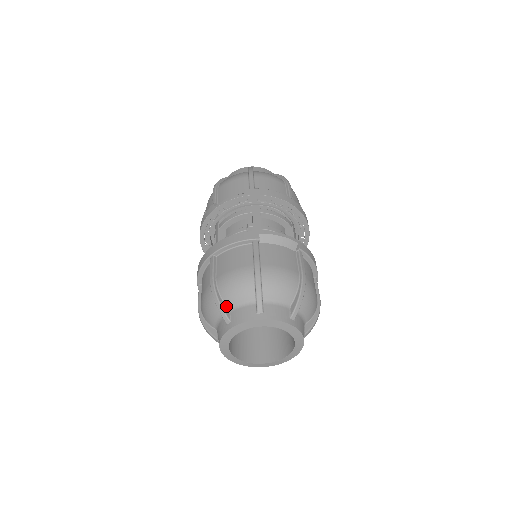
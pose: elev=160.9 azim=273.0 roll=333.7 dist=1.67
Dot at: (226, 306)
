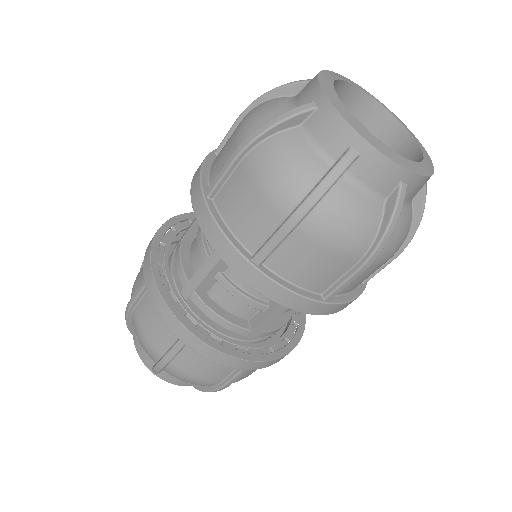
Dot at: (290, 95)
